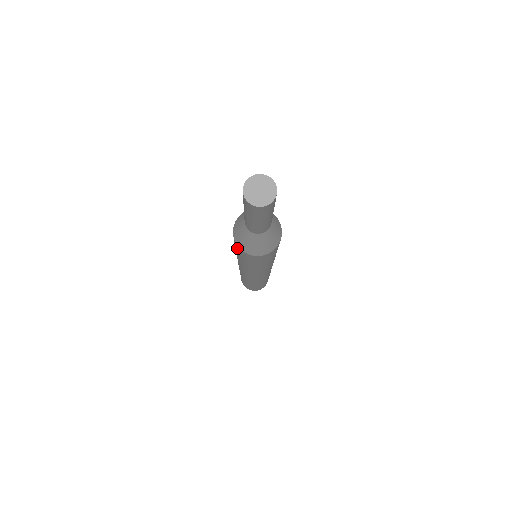
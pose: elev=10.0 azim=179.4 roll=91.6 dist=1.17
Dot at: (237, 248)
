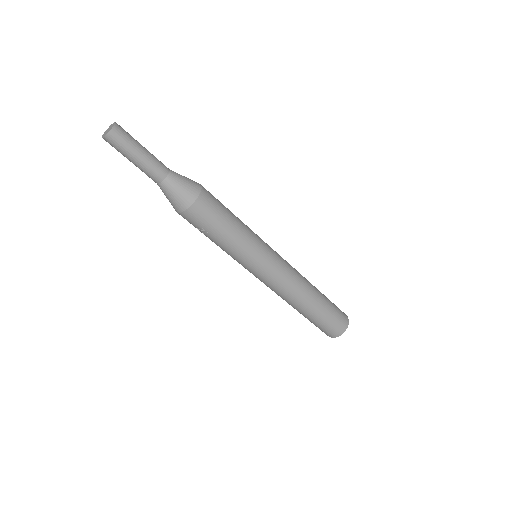
Dot at: (196, 217)
